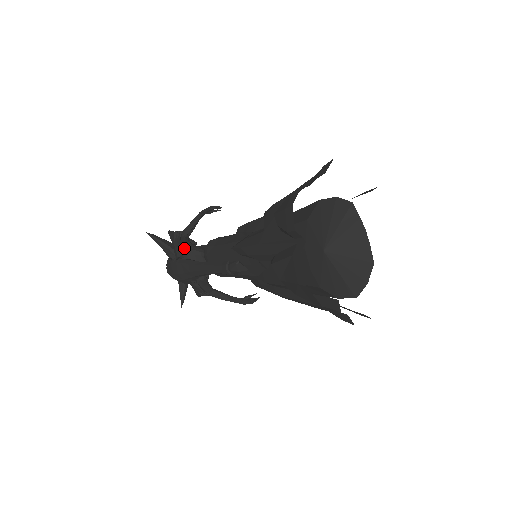
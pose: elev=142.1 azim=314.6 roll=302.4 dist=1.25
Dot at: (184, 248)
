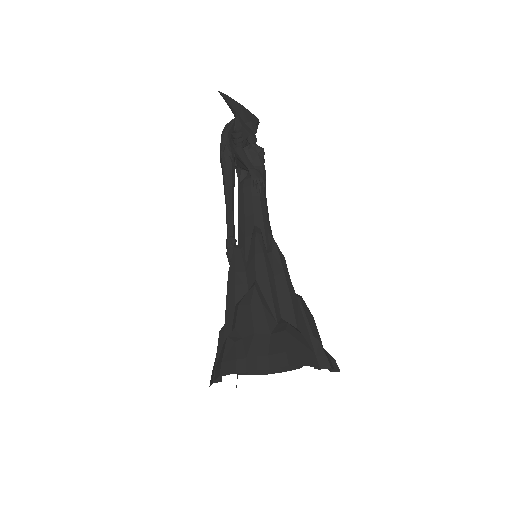
Dot at: occluded
